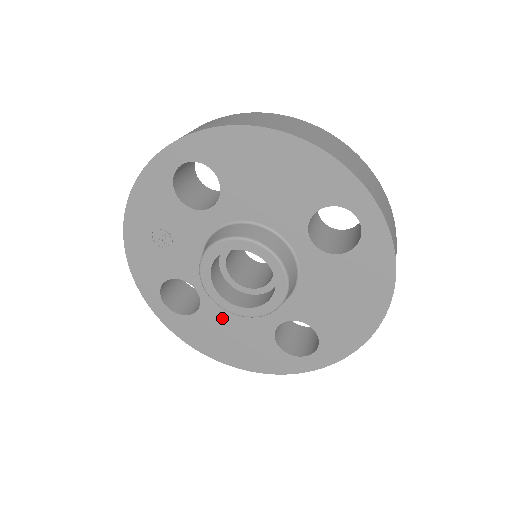
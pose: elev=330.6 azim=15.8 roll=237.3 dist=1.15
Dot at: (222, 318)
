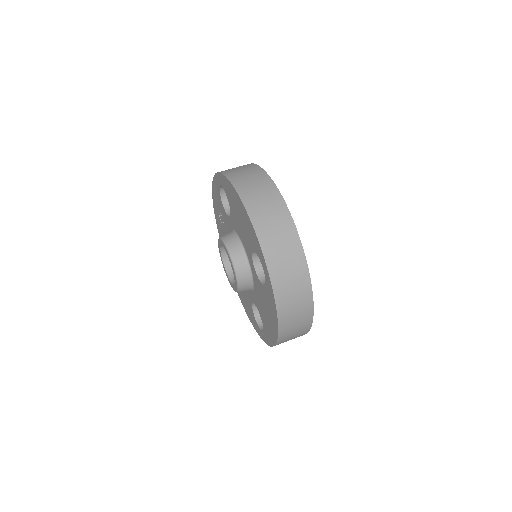
Dot at: occluded
